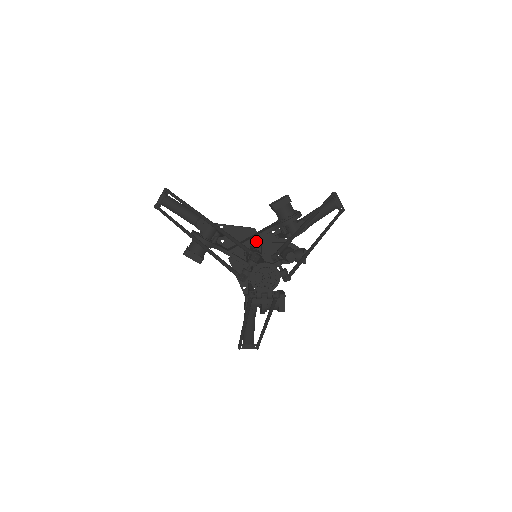
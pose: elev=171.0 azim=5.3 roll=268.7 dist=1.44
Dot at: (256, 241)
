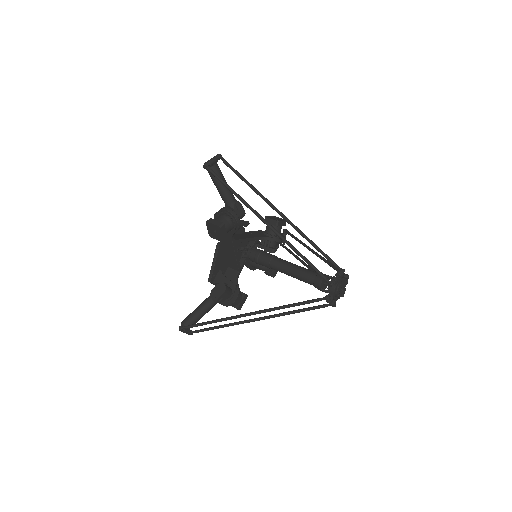
Dot at: occluded
